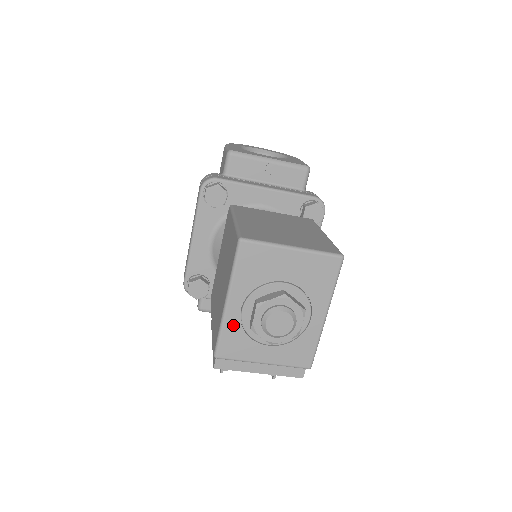
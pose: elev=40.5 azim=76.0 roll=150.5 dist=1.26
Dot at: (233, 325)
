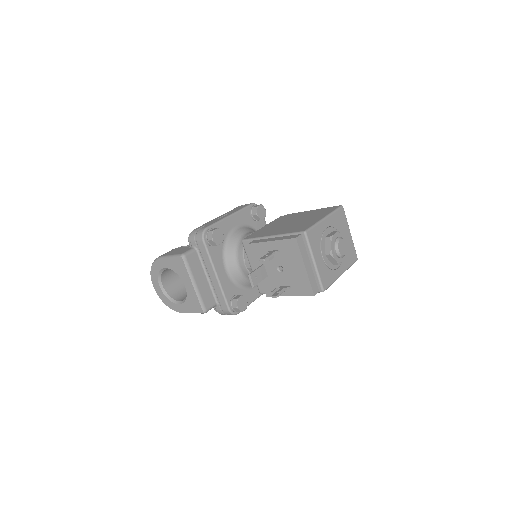
Dot at: (320, 229)
